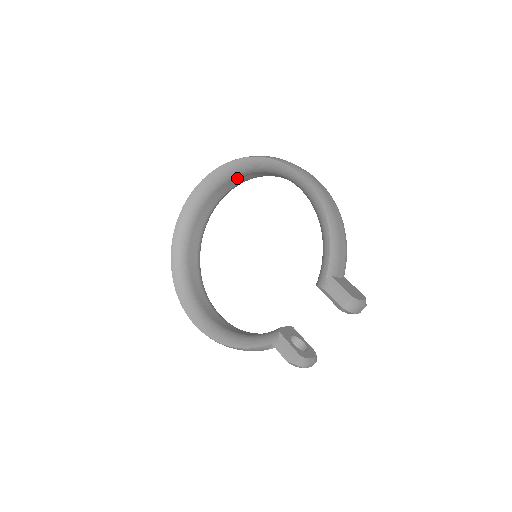
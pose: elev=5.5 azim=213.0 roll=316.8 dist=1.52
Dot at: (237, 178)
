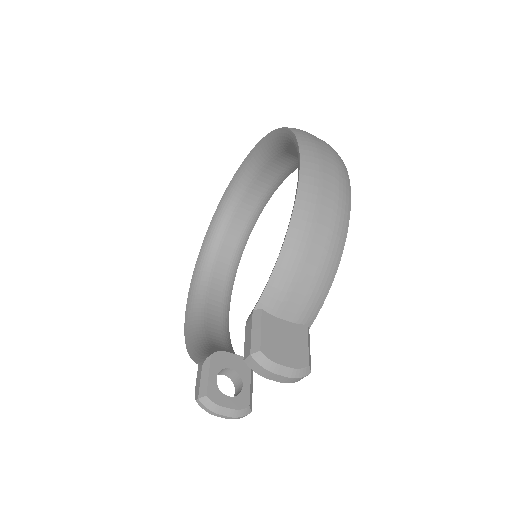
Dot at: (284, 155)
